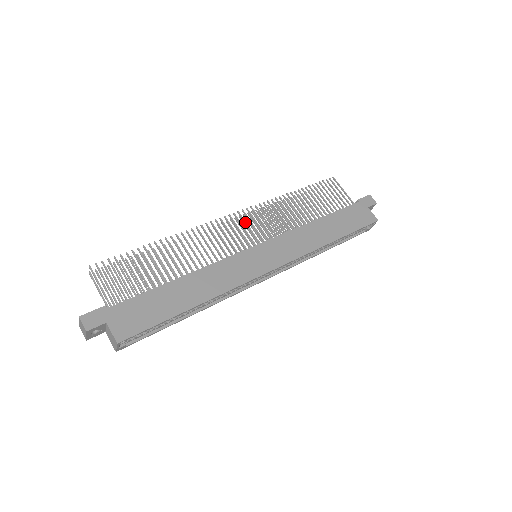
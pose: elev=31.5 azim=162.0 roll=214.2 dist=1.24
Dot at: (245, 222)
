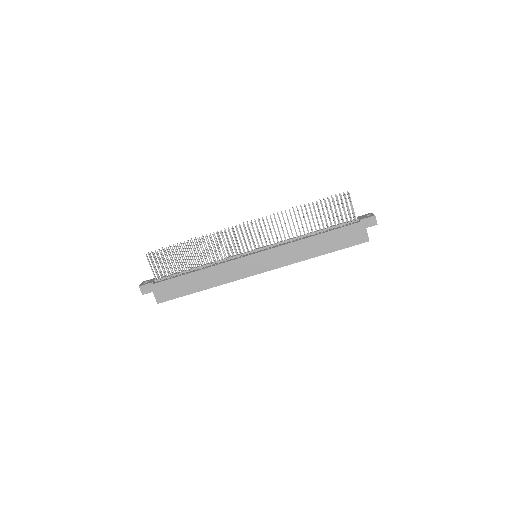
Dot at: occluded
